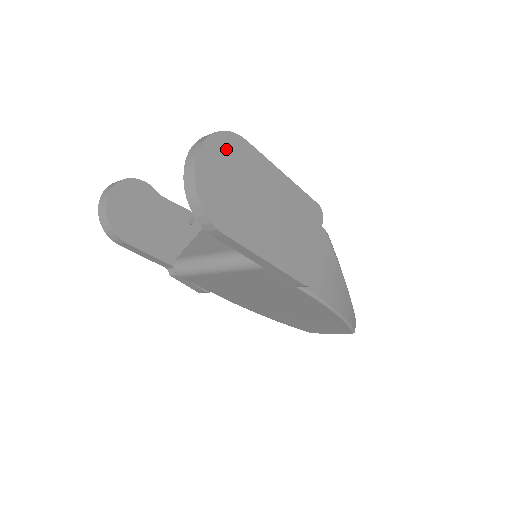
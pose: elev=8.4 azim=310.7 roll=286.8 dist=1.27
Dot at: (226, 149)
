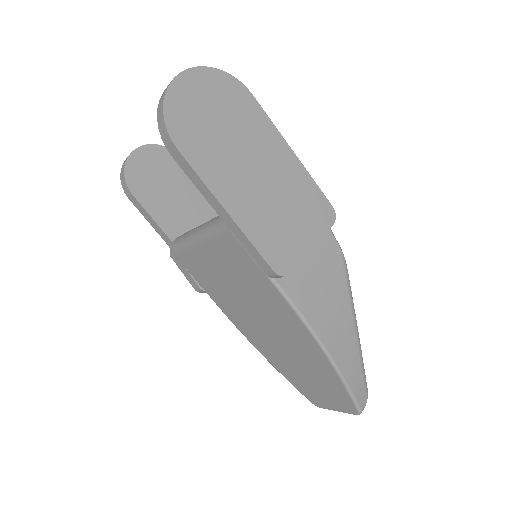
Dot at: (222, 87)
